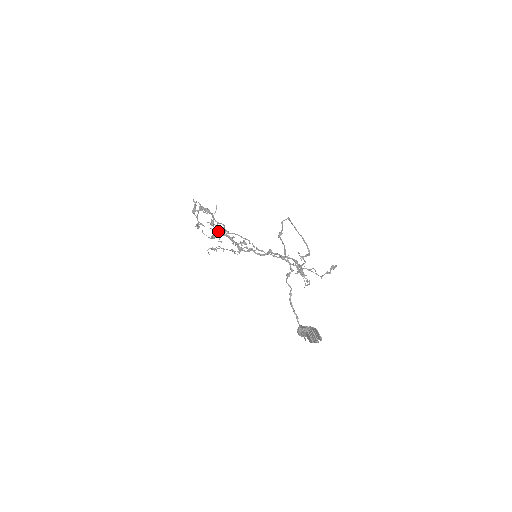
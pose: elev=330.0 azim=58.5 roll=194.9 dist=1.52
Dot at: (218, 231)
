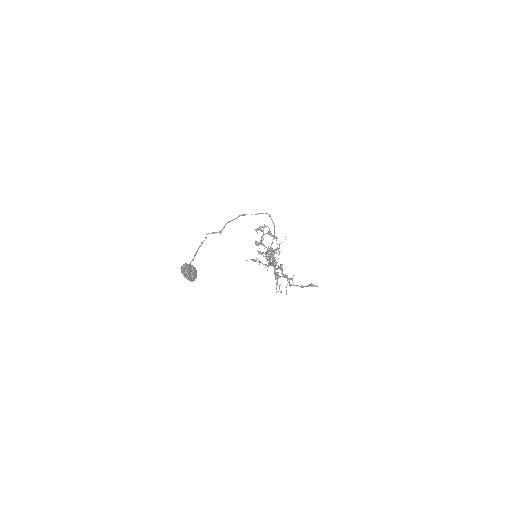
Dot at: (271, 253)
